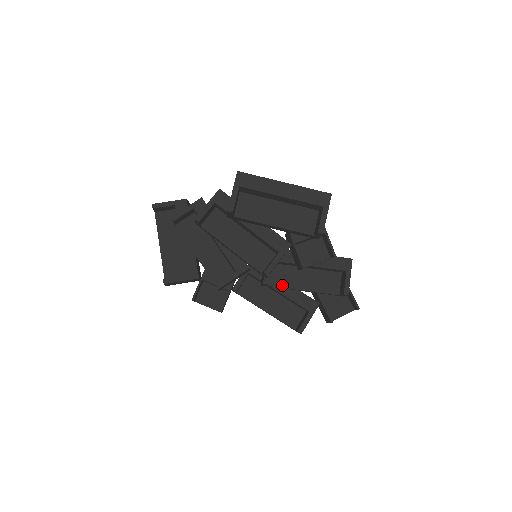
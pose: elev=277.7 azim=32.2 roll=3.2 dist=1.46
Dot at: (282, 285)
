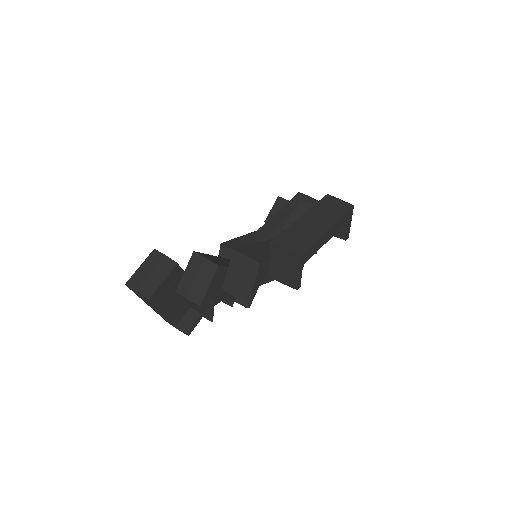
Dot at: occluded
